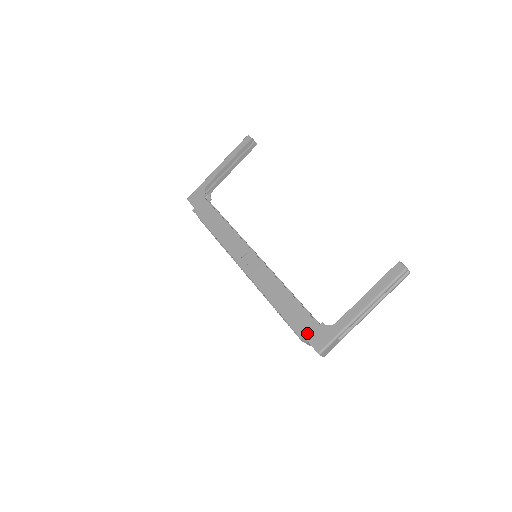
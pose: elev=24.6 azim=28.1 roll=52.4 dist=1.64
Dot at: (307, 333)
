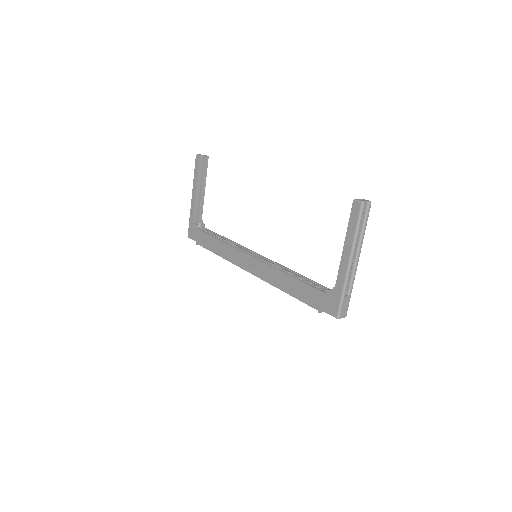
Dot at: (320, 305)
